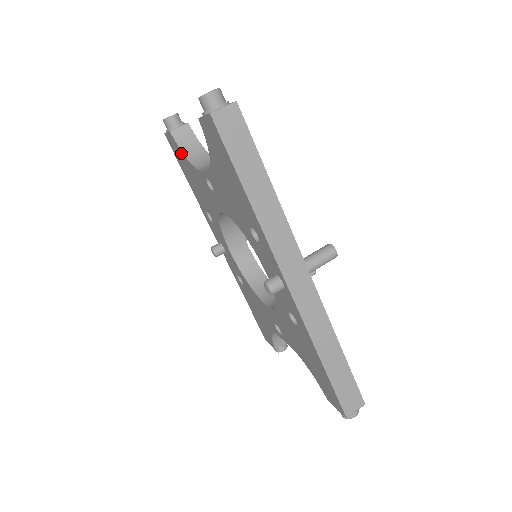
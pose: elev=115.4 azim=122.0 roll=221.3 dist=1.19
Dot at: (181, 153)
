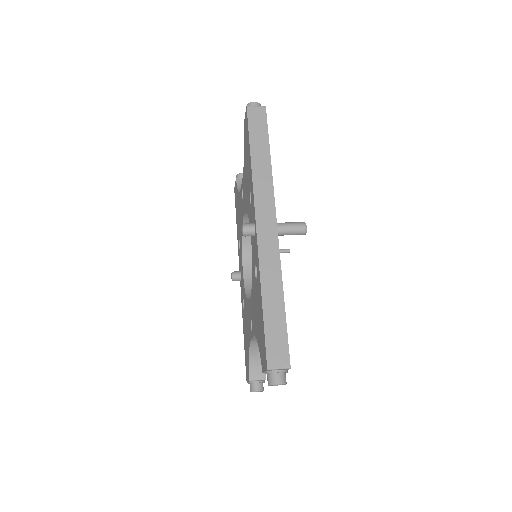
Dot at: (237, 191)
